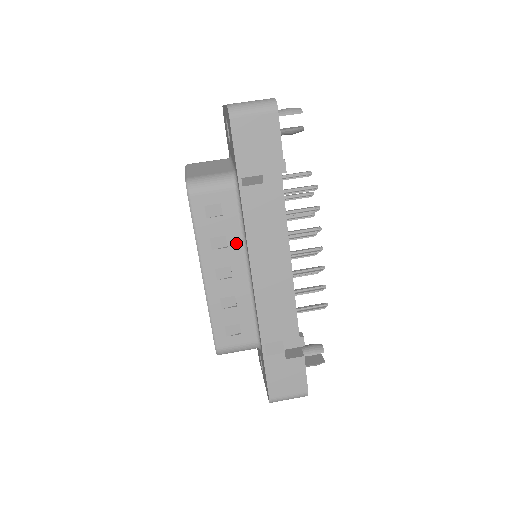
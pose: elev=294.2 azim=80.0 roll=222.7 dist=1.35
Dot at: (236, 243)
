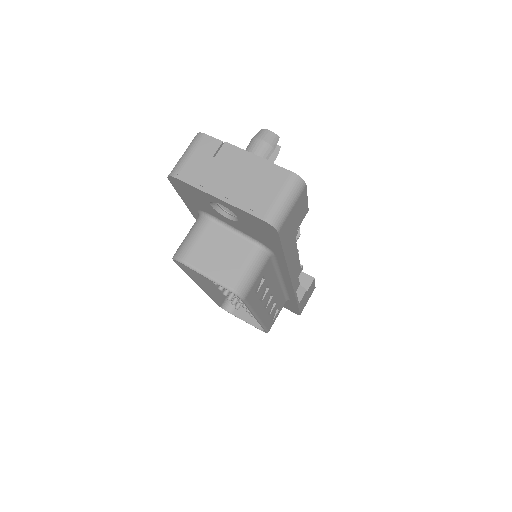
Dot at: (273, 280)
